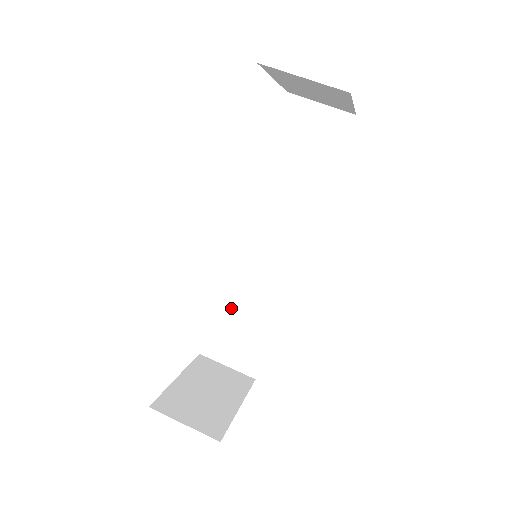
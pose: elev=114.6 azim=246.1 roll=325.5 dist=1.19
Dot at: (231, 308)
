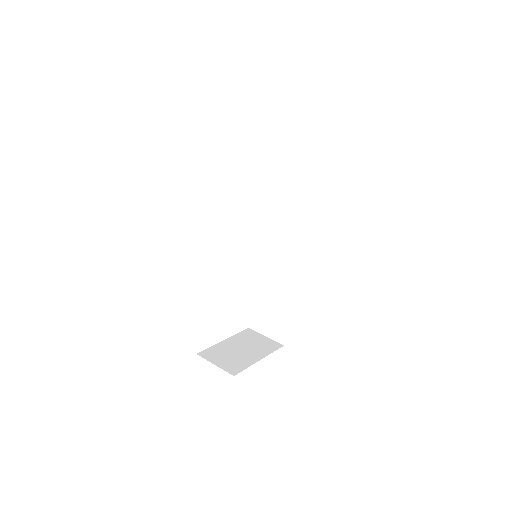
Dot at: (263, 294)
